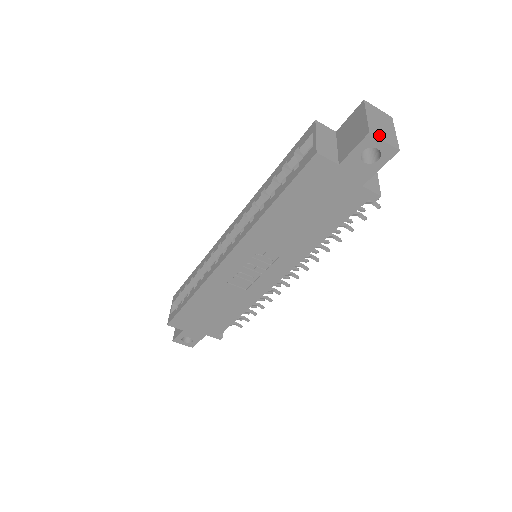
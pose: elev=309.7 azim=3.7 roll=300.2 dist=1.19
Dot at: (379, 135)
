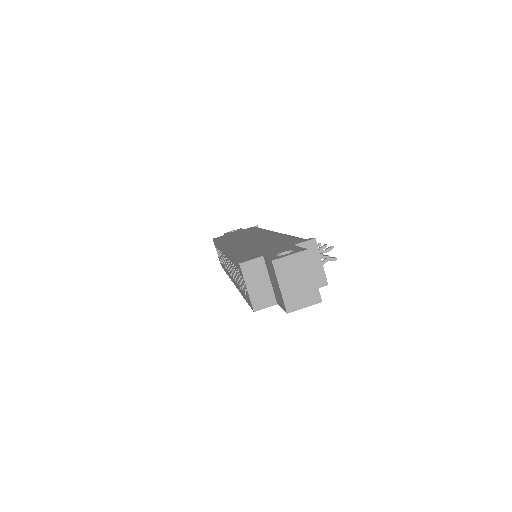
Dot at: (297, 305)
